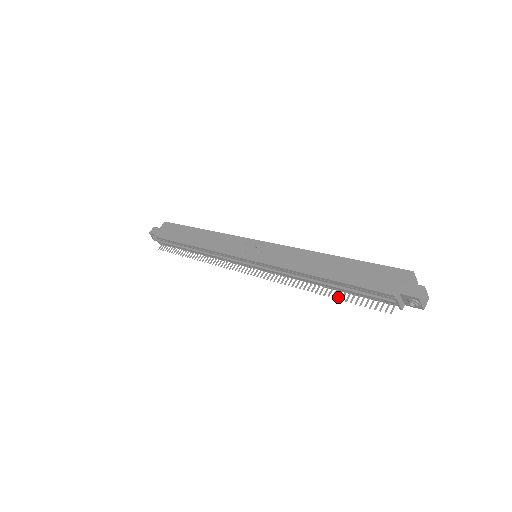
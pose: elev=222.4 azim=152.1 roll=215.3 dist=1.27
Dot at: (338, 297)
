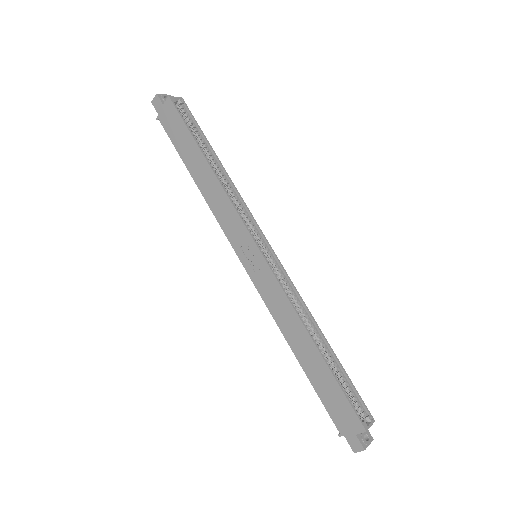
Dot at: occluded
